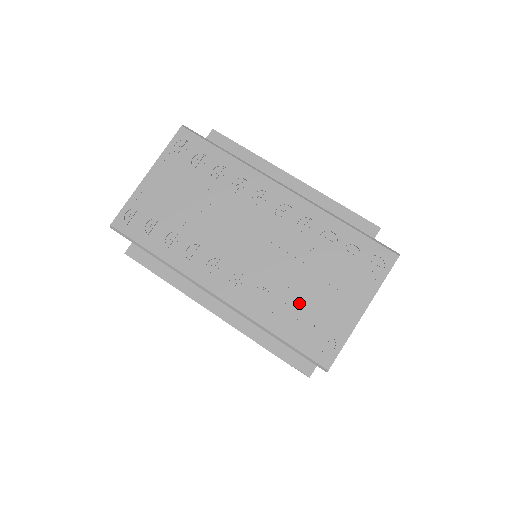
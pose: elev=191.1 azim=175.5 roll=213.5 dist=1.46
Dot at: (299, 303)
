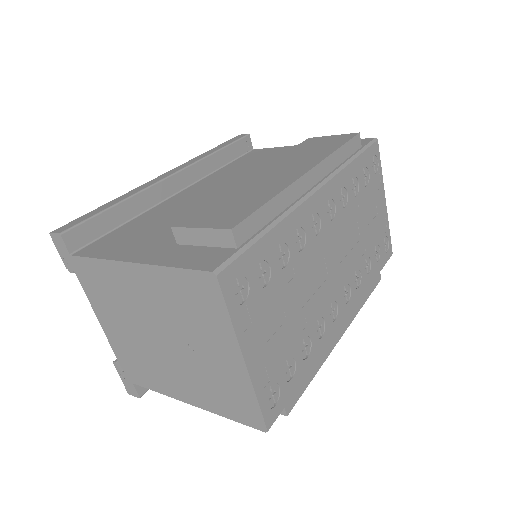
Dot at: (369, 248)
